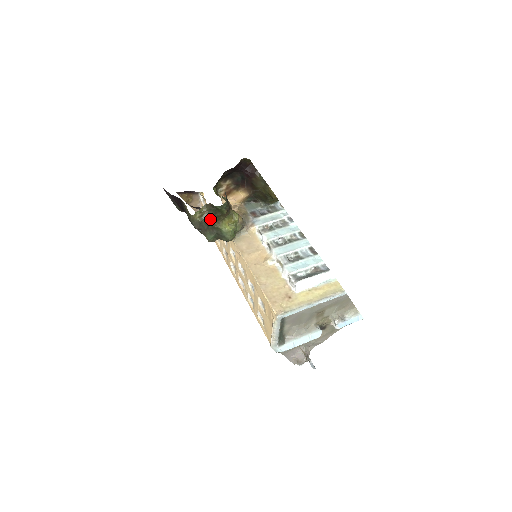
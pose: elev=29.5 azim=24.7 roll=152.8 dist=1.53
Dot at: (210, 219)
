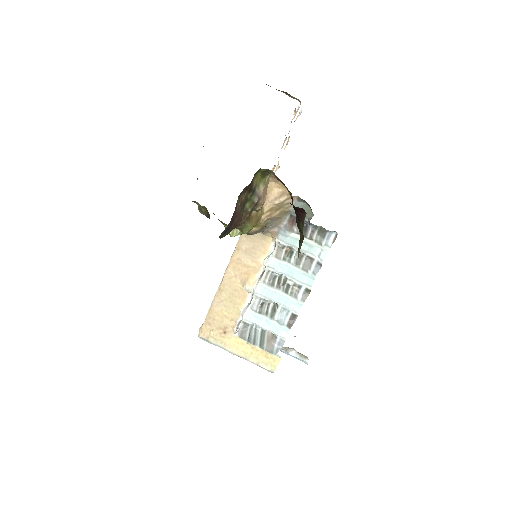
Dot at: occluded
